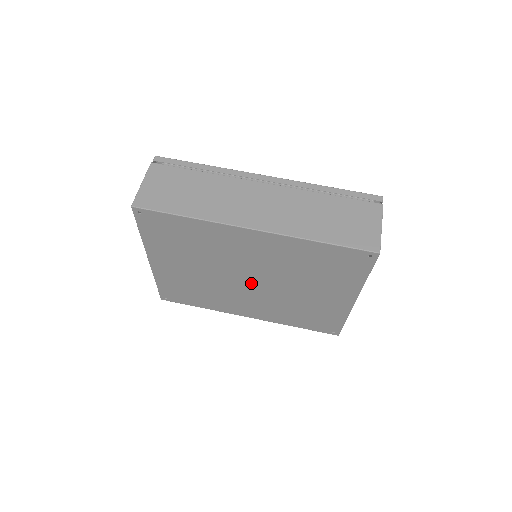
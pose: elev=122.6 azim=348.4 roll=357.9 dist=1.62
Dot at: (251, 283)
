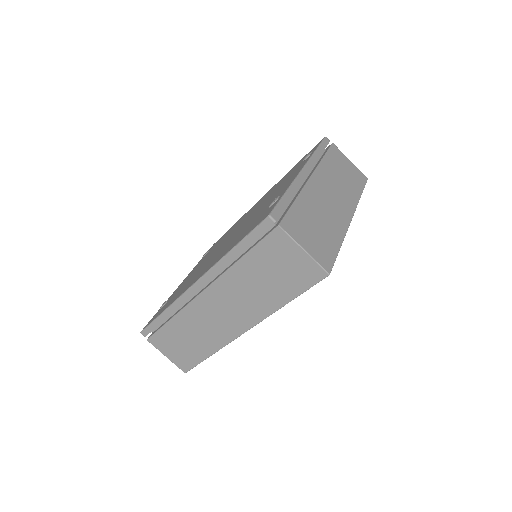
Dot at: occluded
